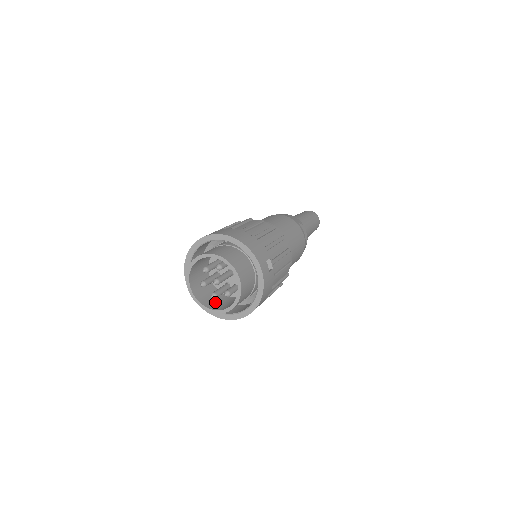
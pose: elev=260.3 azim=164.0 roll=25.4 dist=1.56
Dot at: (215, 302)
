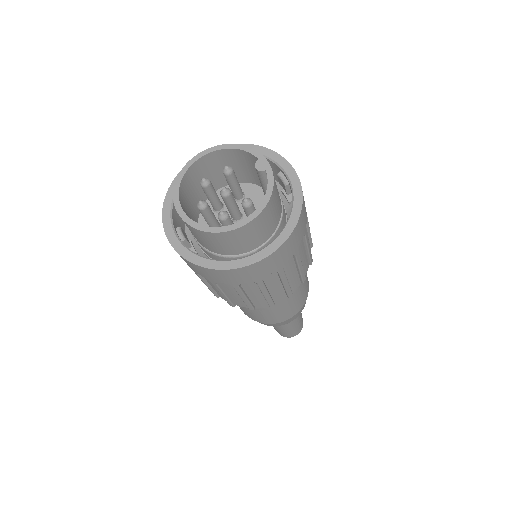
Dot at: occluded
